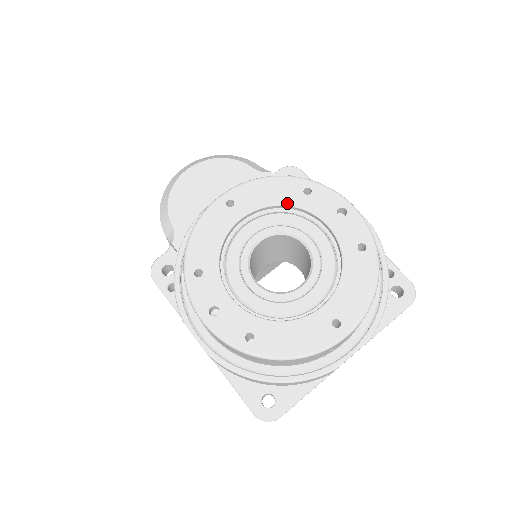
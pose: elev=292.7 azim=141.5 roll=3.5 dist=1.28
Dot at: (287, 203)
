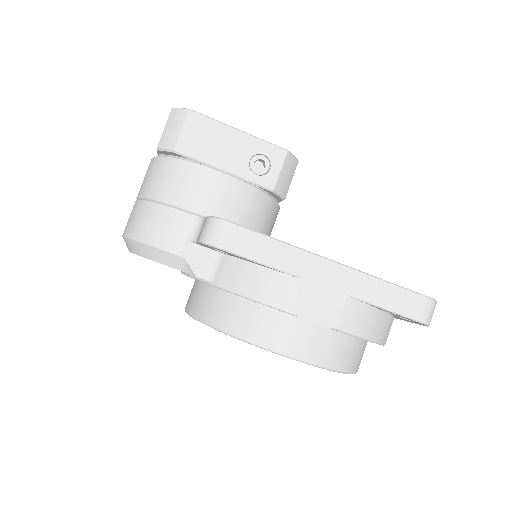
Dot at: occluded
